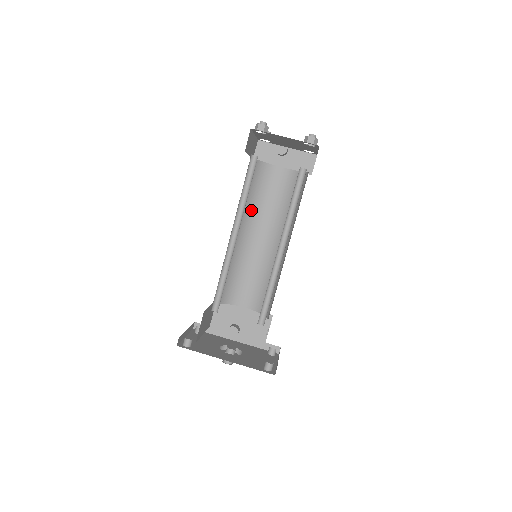
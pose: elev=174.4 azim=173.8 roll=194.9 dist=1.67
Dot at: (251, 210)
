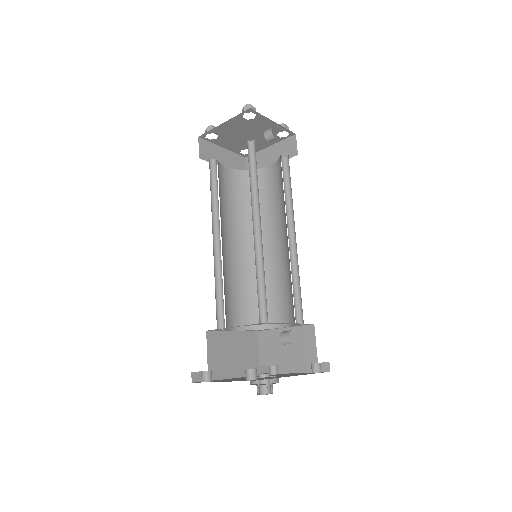
Dot at: (220, 212)
